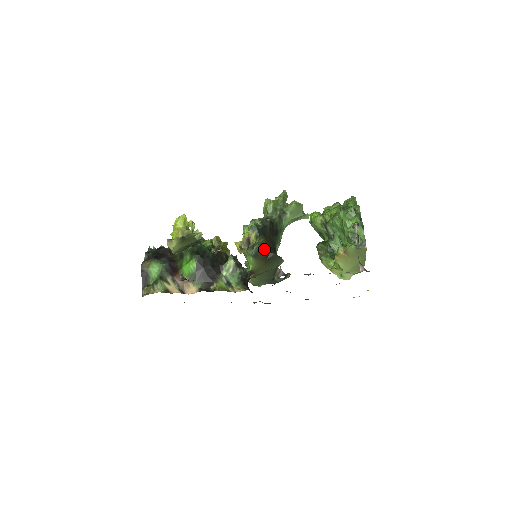
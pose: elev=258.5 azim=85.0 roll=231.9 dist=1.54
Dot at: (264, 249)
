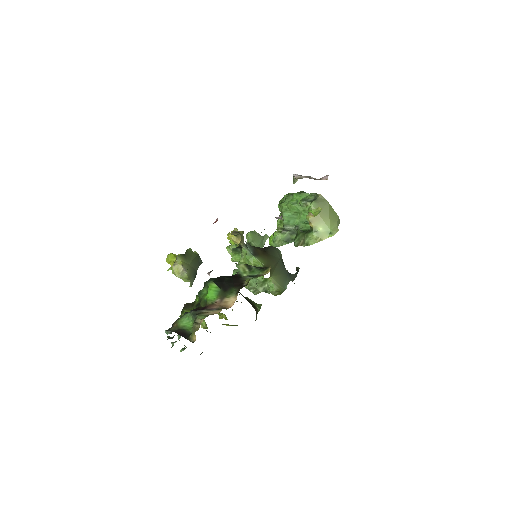
Dot at: (256, 248)
